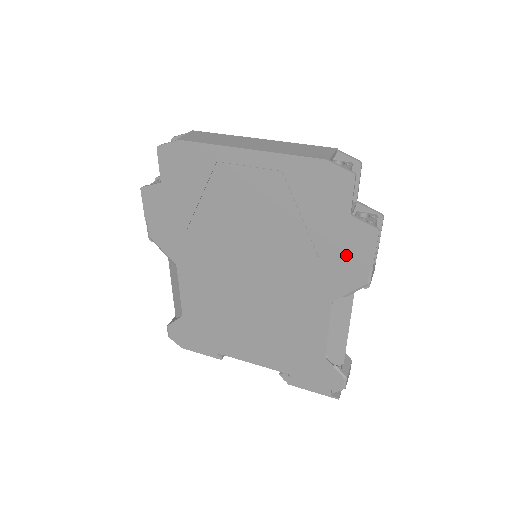
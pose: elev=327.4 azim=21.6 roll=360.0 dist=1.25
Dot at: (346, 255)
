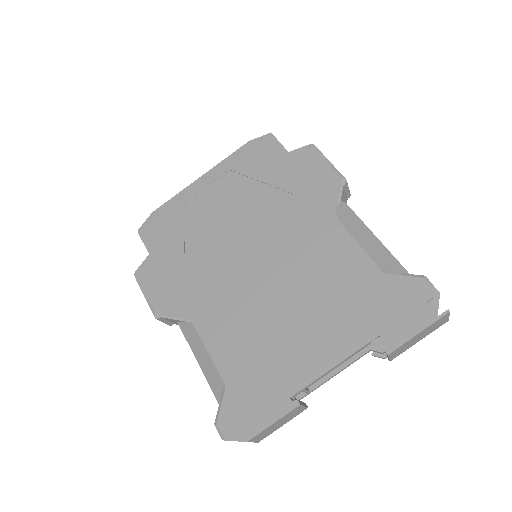
Dot at: (309, 175)
